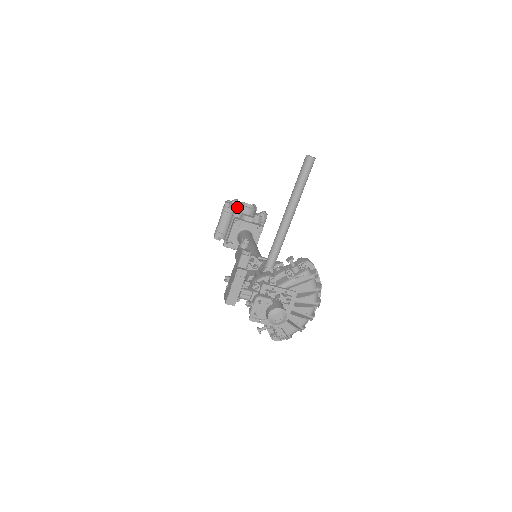
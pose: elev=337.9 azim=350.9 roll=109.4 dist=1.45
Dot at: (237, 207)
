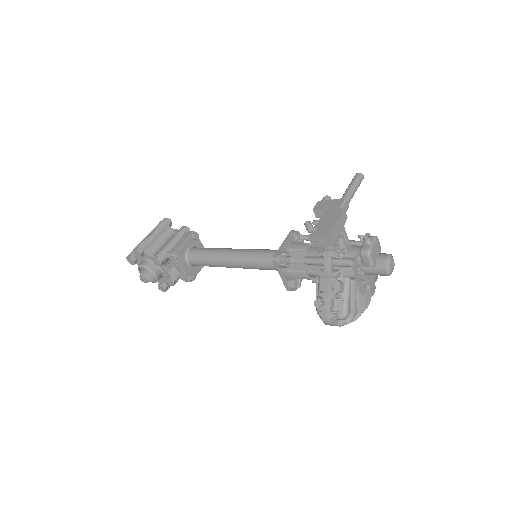
Dot at: occluded
